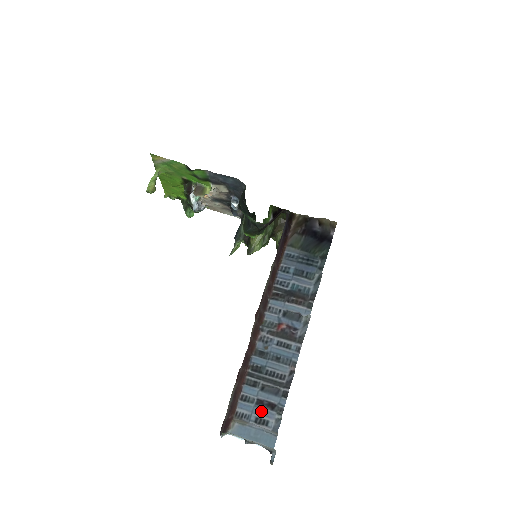
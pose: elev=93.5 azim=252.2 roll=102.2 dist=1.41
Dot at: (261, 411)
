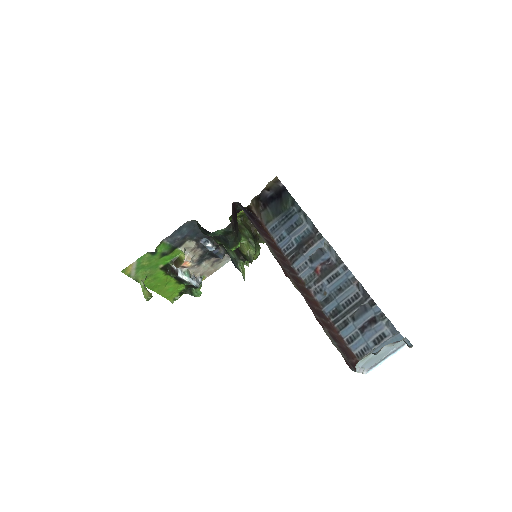
Dot at: (370, 333)
